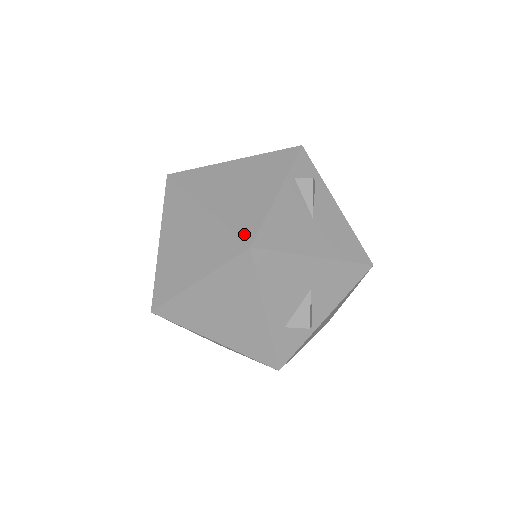
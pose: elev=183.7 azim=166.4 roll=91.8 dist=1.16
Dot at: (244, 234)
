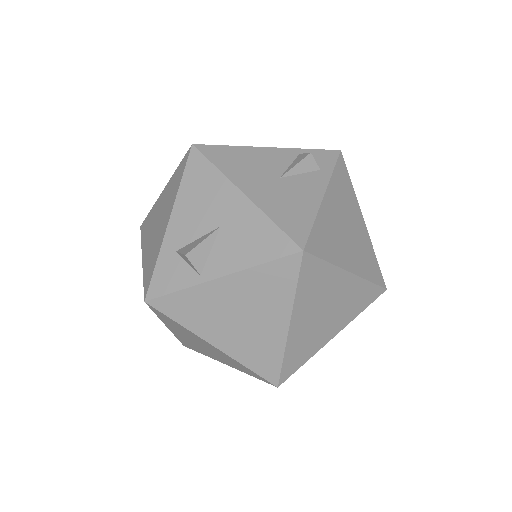
Dot at: occluded
